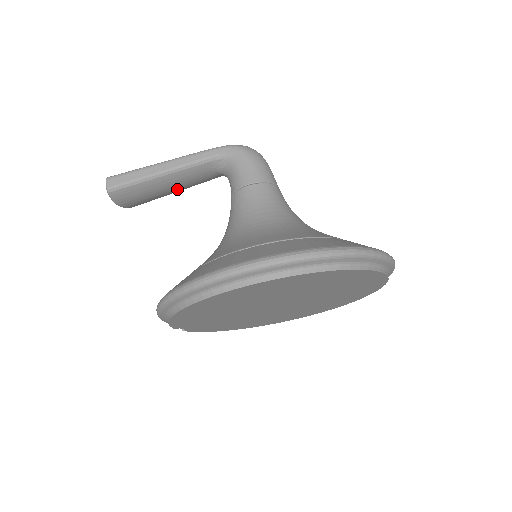
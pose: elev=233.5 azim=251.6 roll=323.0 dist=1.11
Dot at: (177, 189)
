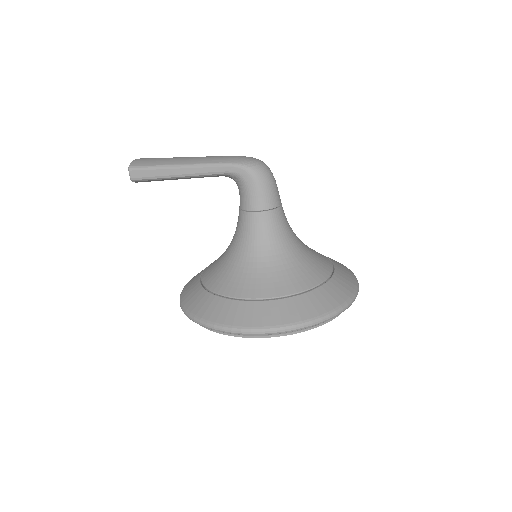
Dot at: occluded
